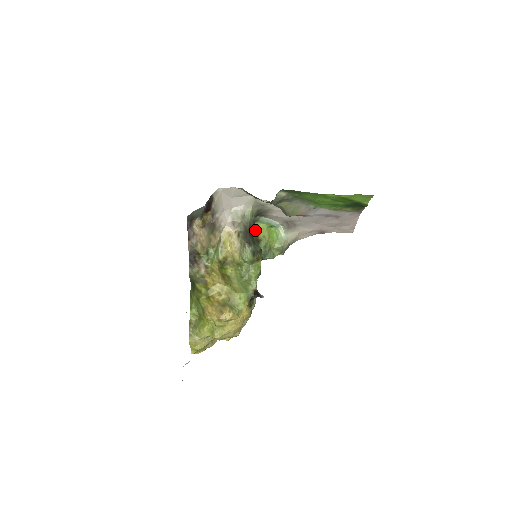
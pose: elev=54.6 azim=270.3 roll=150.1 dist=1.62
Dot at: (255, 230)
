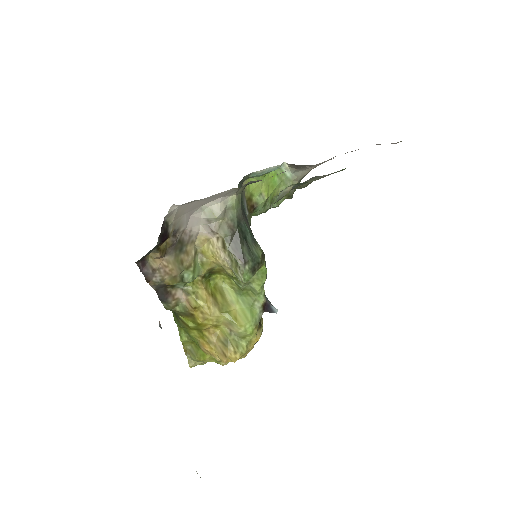
Dot at: (245, 193)
